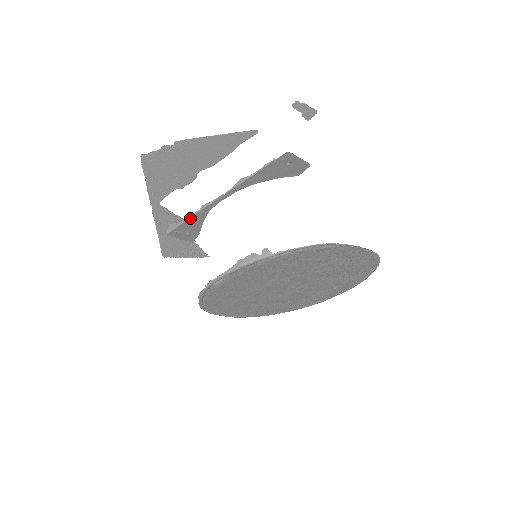
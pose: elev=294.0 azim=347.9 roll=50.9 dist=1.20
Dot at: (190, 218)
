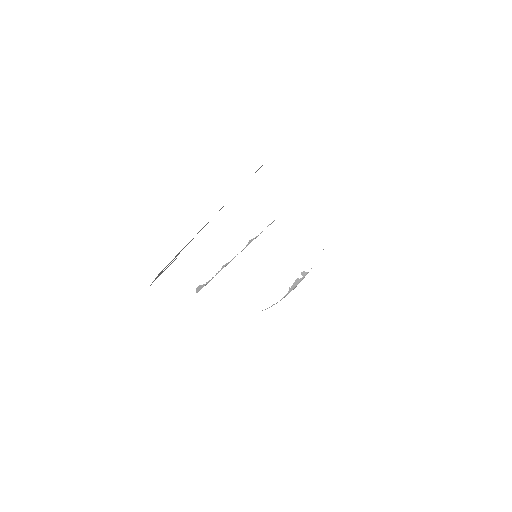
Dot at: occluded
